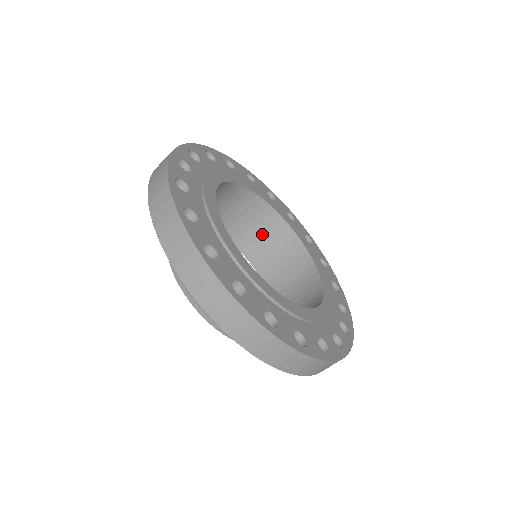
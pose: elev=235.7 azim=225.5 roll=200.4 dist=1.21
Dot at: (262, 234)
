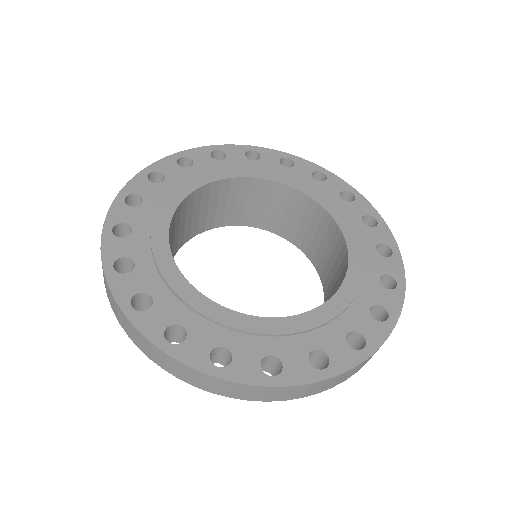
Dot at: (323, 241)
